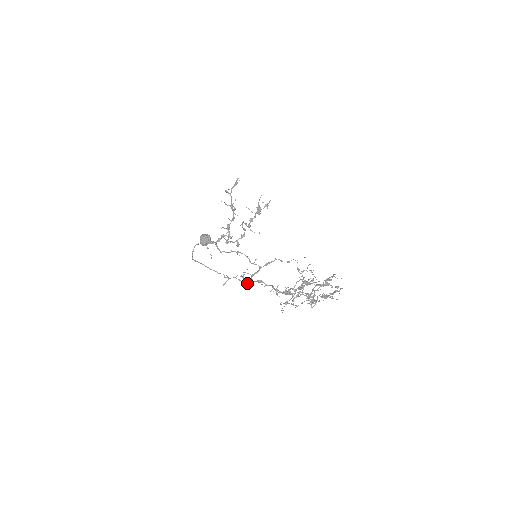
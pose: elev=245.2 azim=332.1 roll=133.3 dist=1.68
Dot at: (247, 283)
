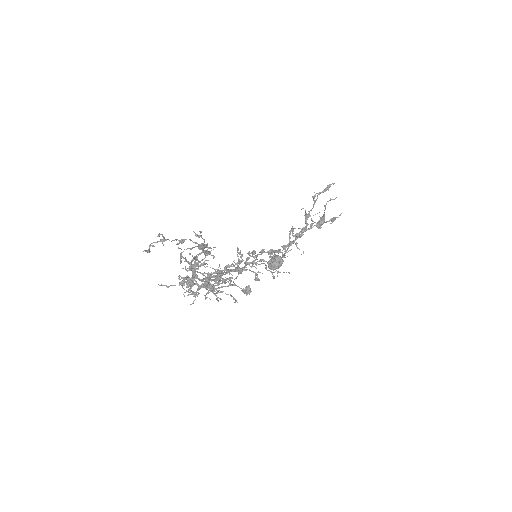
Dot at: occluded
